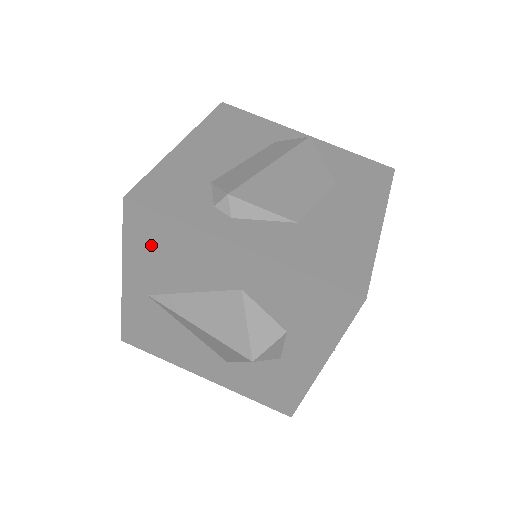
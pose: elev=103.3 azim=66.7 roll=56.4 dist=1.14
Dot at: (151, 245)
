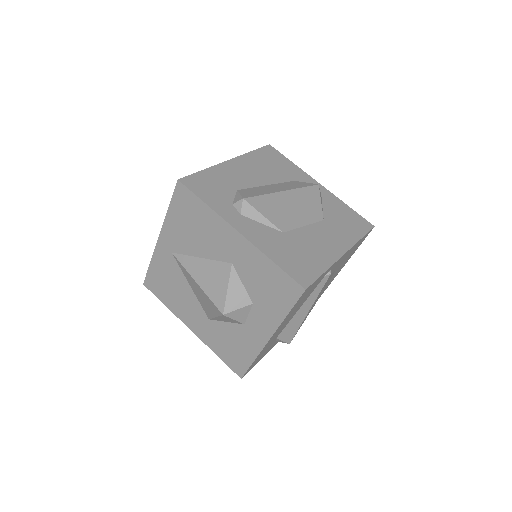
Dot at: (185, 216)
